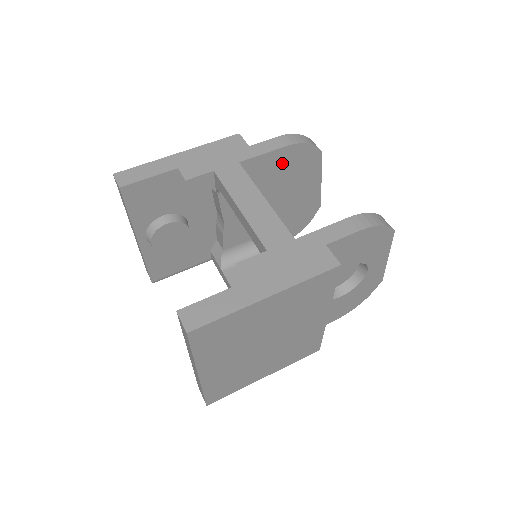
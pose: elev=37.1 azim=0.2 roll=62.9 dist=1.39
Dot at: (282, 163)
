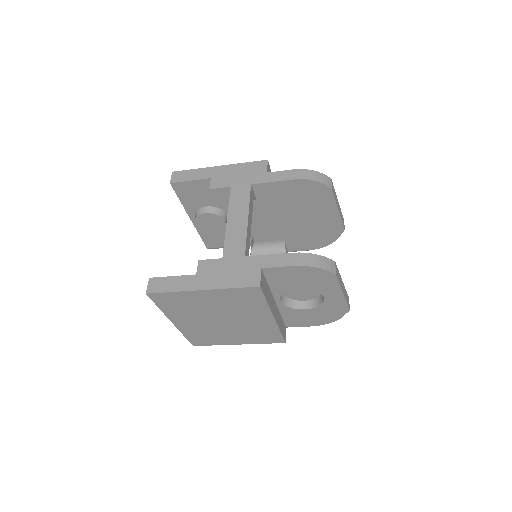
Dot at: (292, 191)
